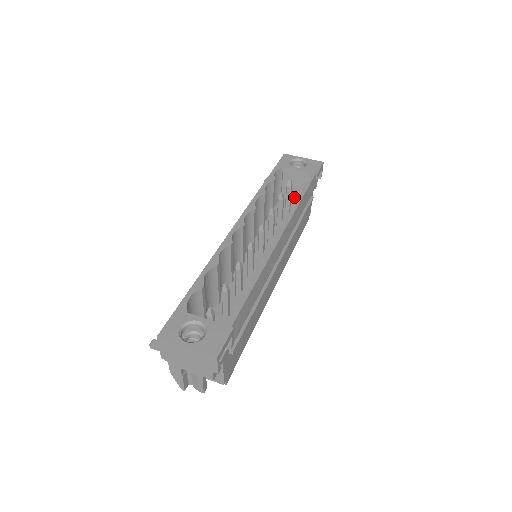
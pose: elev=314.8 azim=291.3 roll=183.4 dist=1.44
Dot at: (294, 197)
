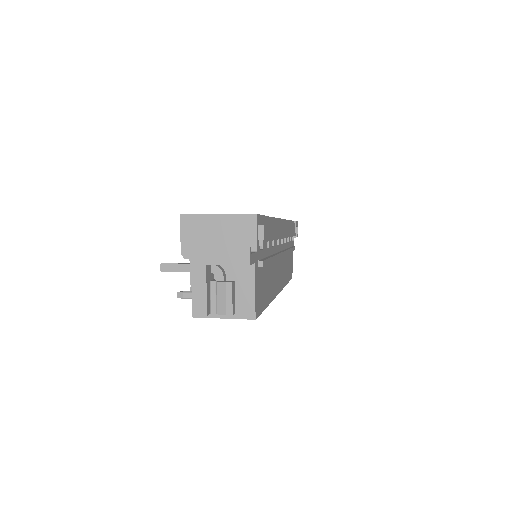
Dot at: occluded
